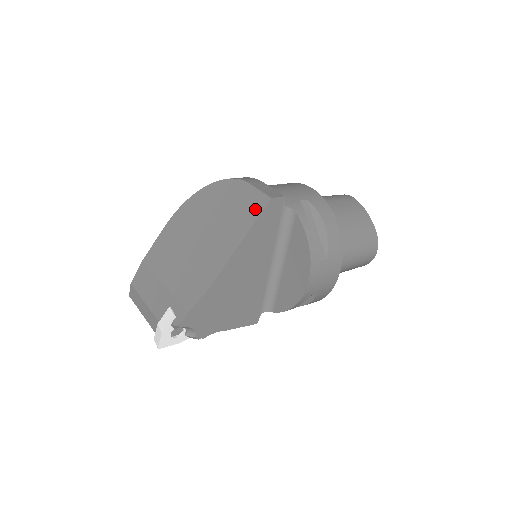
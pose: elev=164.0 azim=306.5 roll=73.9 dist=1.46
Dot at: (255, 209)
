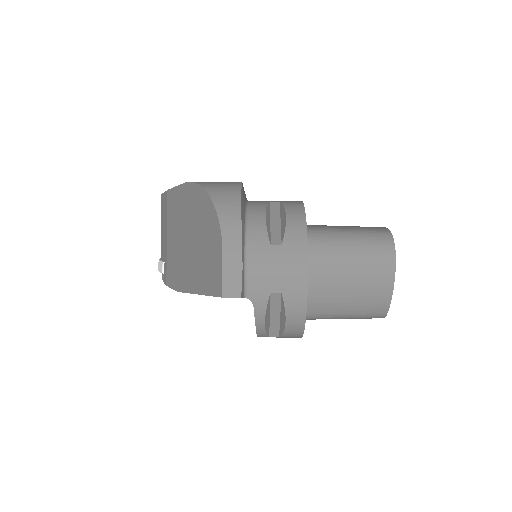
Dot at: (213, 286)
